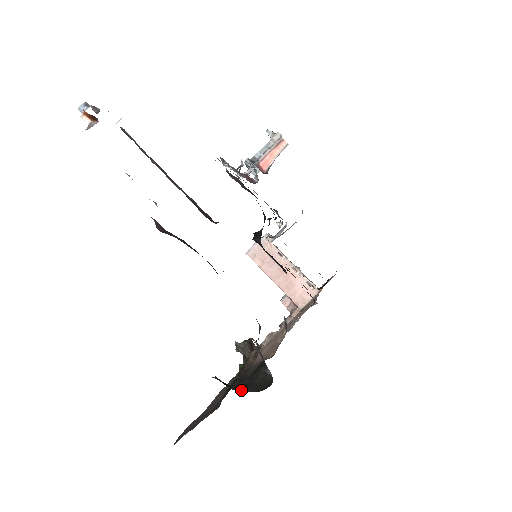
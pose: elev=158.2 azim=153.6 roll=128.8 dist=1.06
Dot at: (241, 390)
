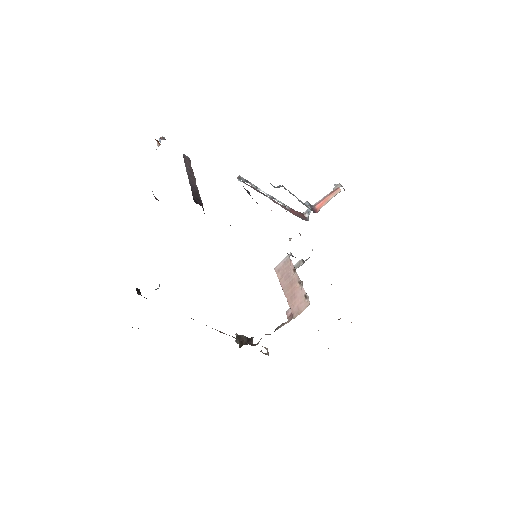
Dot at: (138, 293)
